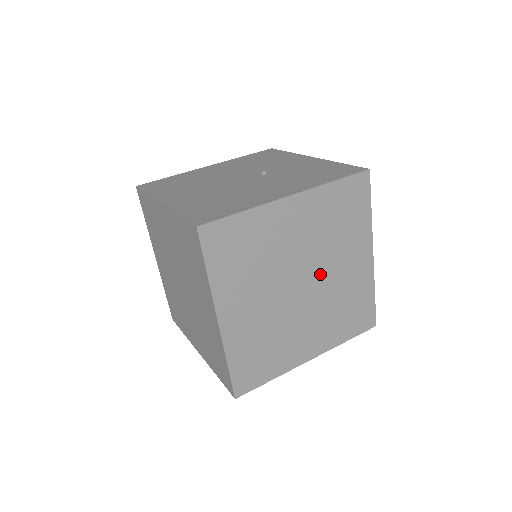
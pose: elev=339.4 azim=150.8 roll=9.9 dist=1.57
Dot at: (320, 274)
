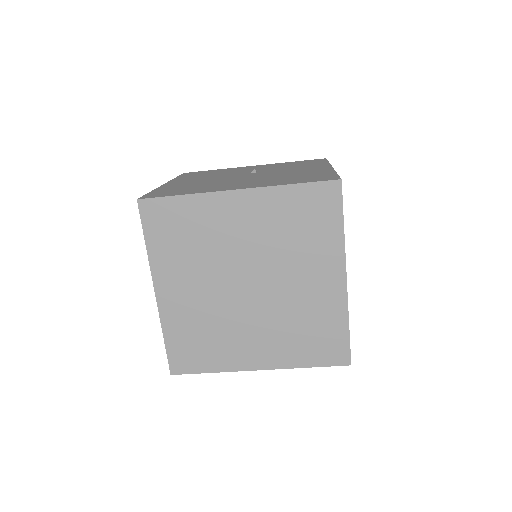
Dot at: occluded
